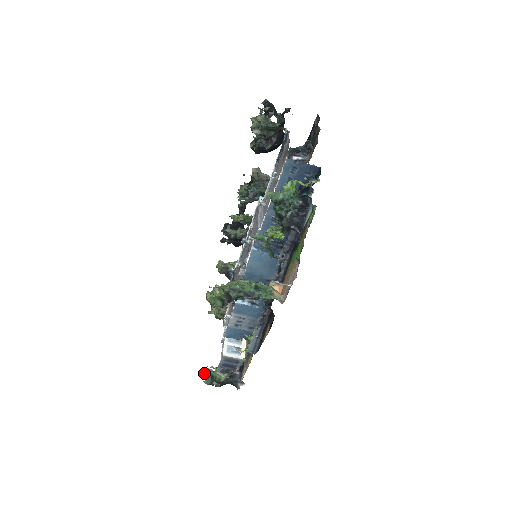
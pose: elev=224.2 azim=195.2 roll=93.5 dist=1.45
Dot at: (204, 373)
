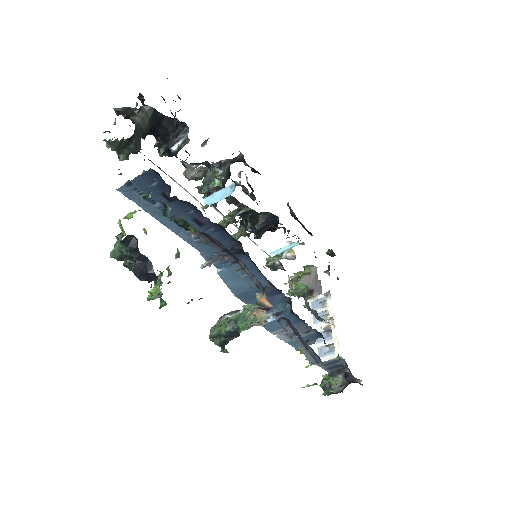
Dot at: (321, 383)
